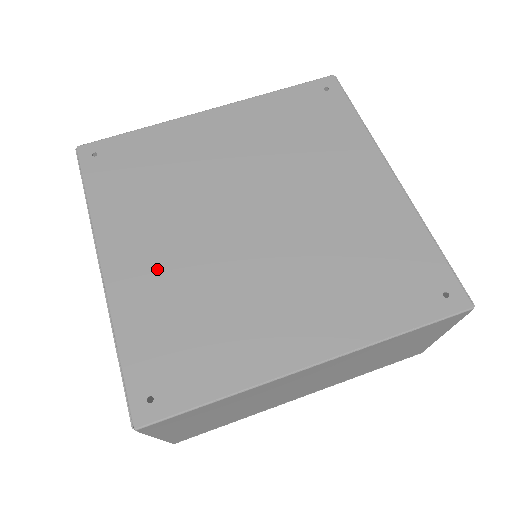
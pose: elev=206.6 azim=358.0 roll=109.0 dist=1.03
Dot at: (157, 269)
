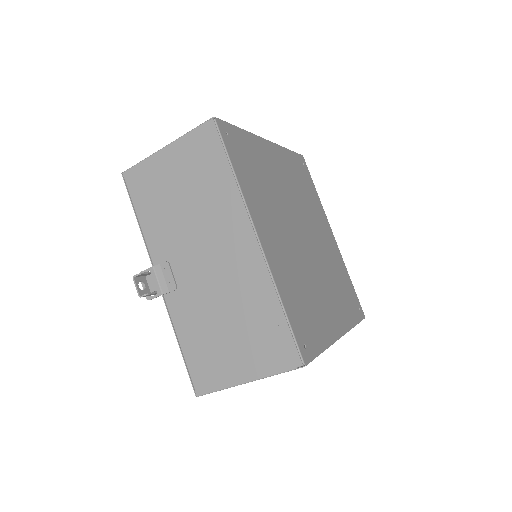
Dot at: (282, 253)
